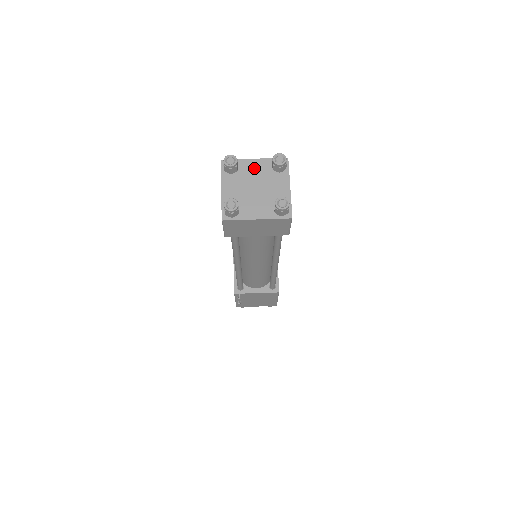
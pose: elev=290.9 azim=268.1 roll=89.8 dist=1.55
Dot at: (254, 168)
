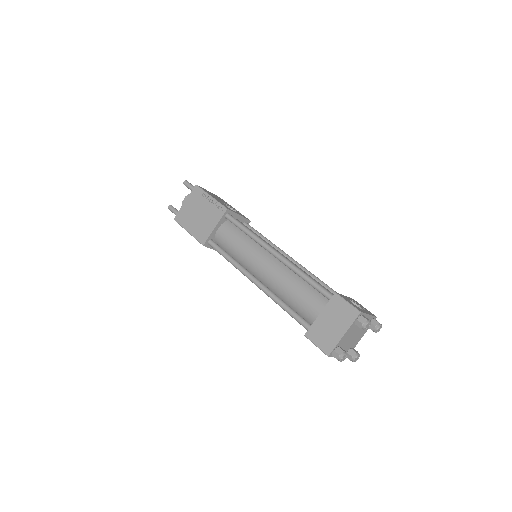
Dot at: (347, 336)
